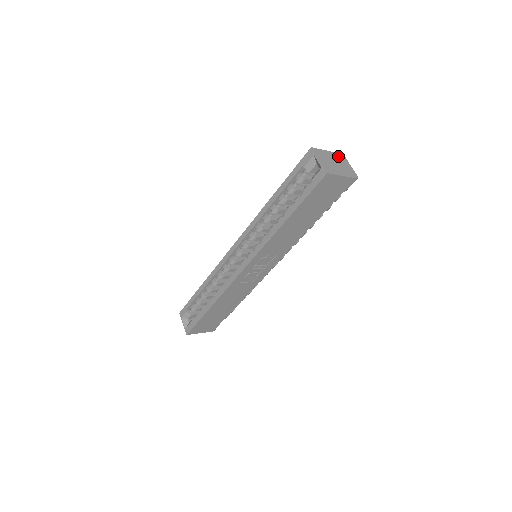
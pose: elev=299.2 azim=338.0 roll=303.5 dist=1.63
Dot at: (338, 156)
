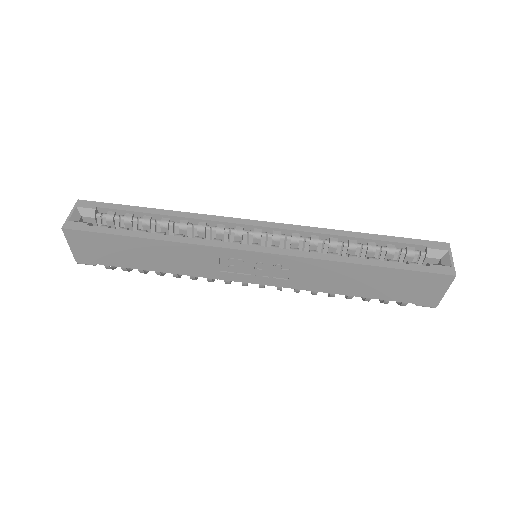
Dot at: occluded
